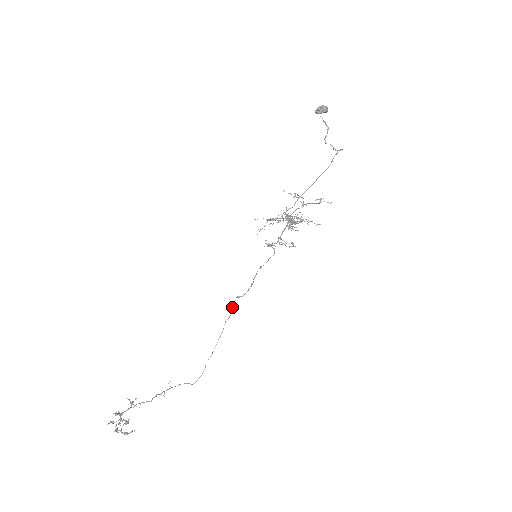
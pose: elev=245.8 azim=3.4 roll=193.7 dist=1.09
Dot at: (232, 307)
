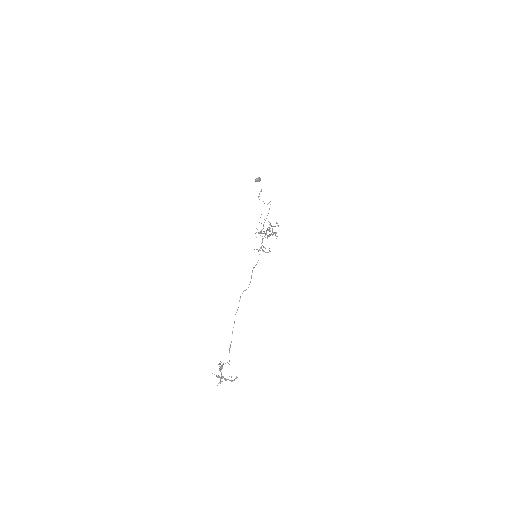
Dot at: (239, 301)
